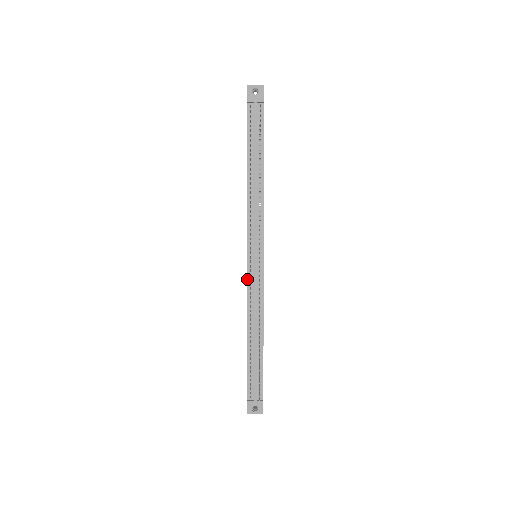
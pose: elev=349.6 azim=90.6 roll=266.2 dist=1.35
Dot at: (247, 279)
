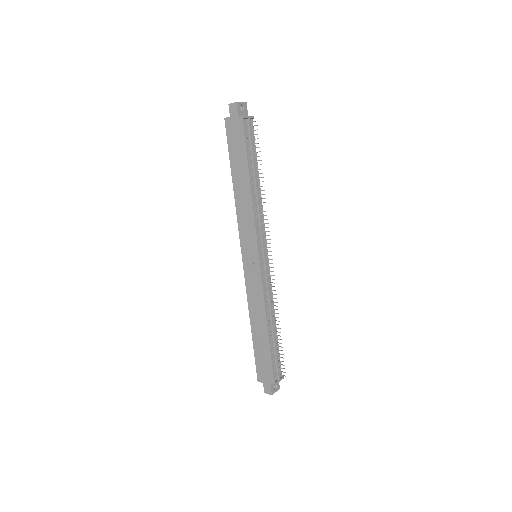
Dot at: (262, 277)
